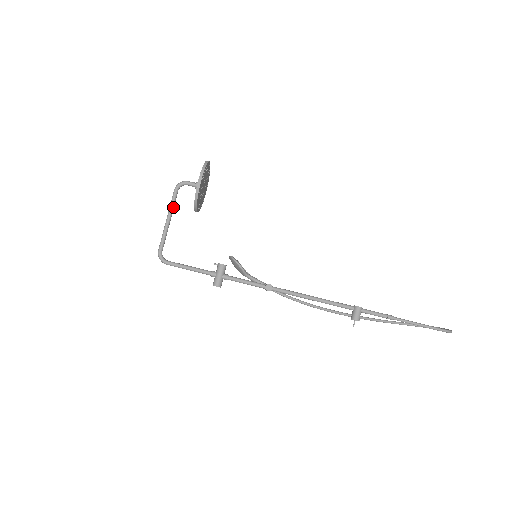
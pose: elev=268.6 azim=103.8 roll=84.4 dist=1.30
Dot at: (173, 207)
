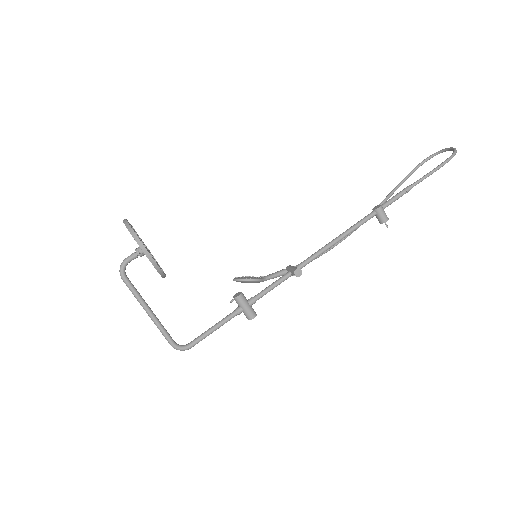
Dot at: (140, 296)
